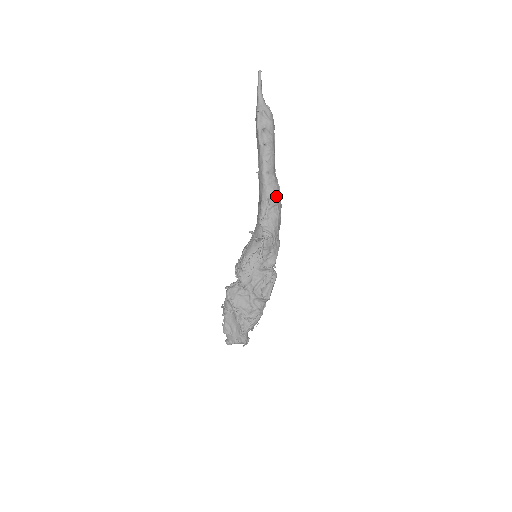
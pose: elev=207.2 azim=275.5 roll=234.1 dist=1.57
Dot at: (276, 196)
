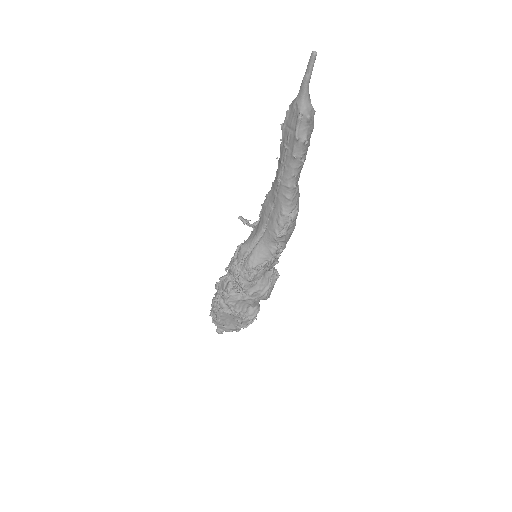
Dot at: (298, 209)
